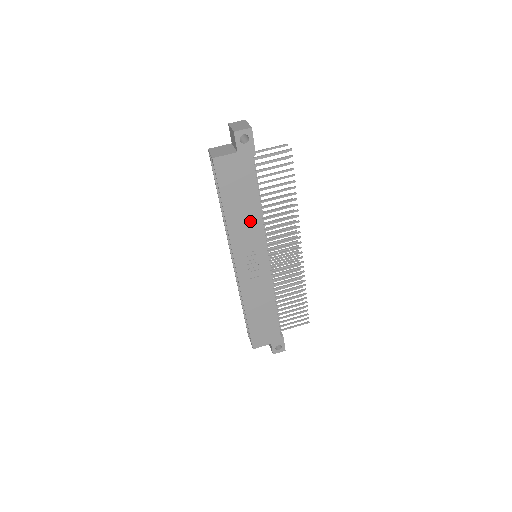
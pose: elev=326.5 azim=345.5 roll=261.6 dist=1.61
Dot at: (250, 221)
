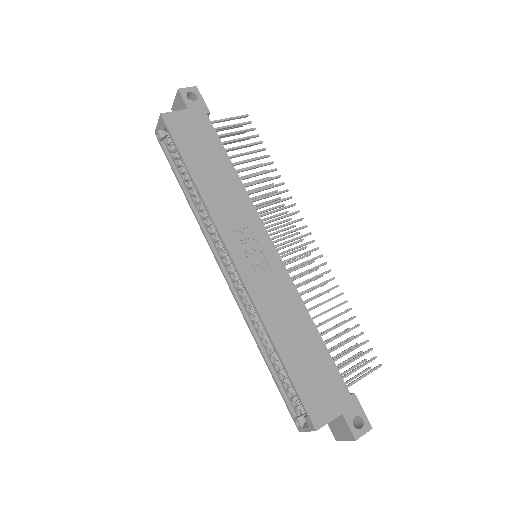
Dot at: (229, 190)
